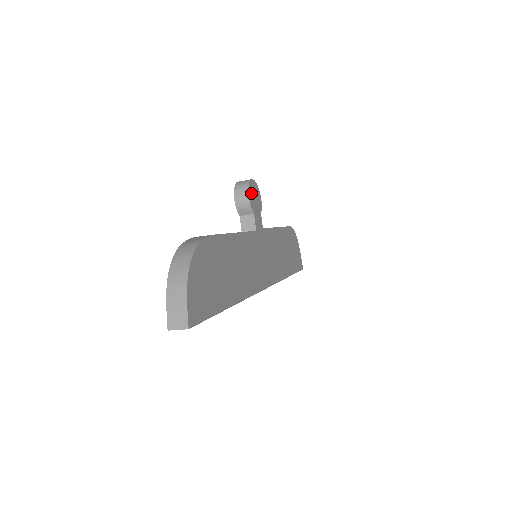
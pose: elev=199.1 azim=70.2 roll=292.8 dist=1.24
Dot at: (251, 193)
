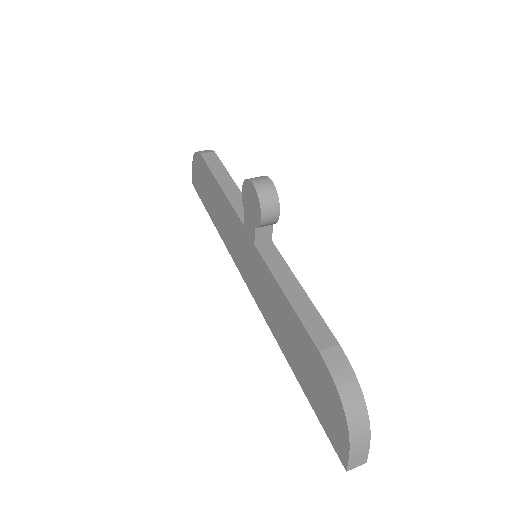
Dot at: occluded
